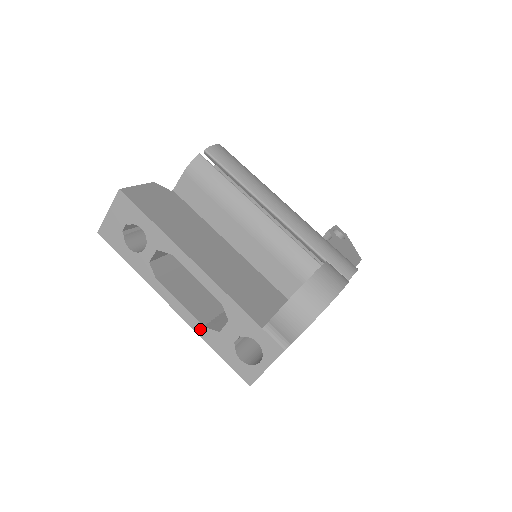
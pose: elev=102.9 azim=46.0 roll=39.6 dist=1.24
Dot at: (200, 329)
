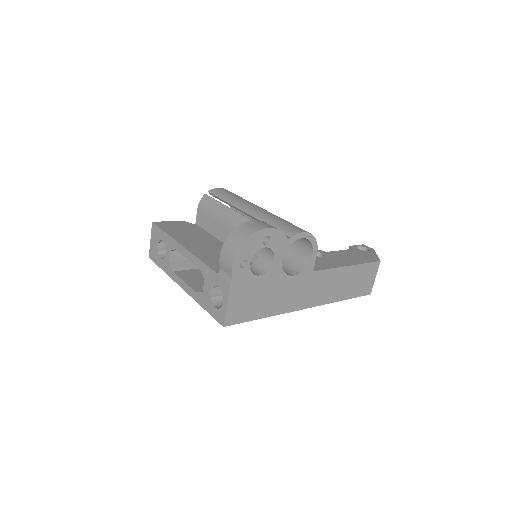
Dot at: (195, 296)
